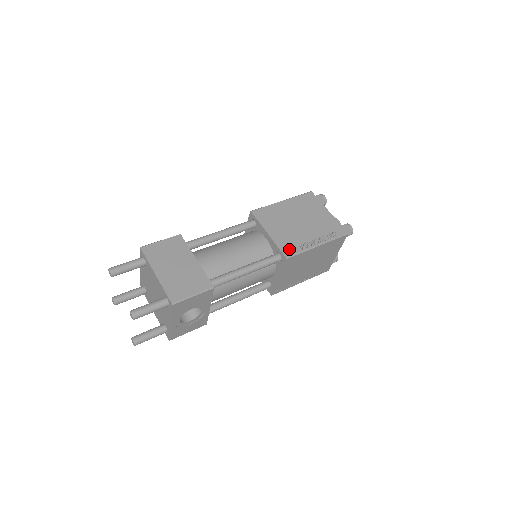
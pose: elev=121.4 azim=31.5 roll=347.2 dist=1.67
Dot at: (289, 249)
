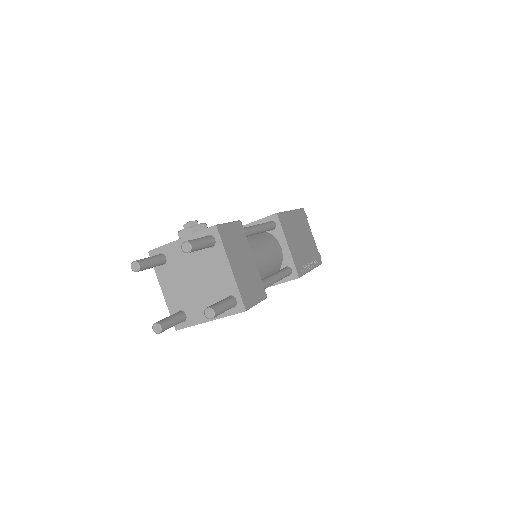
Dot at: (300, 268)
